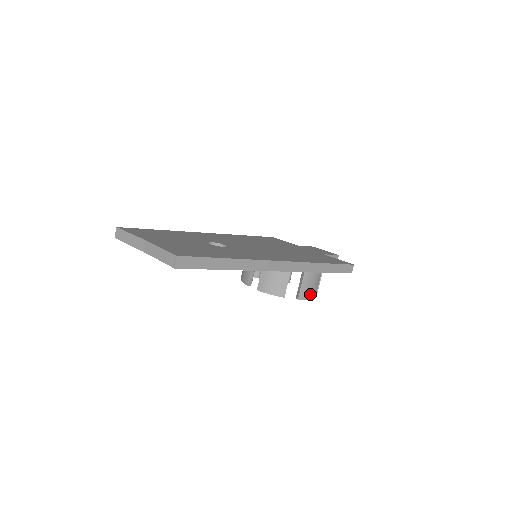
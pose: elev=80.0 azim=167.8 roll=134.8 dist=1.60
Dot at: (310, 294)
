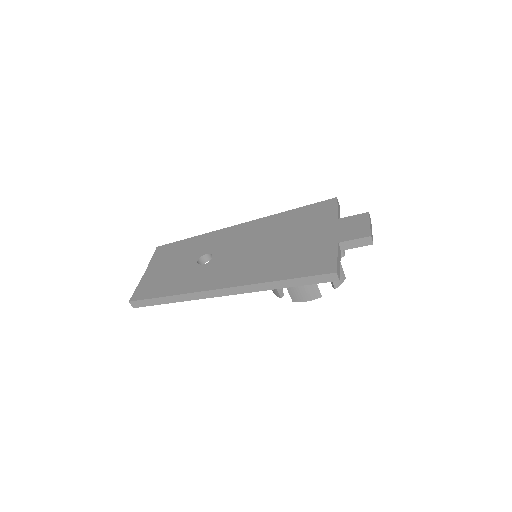
Dot at: (306, 296)
